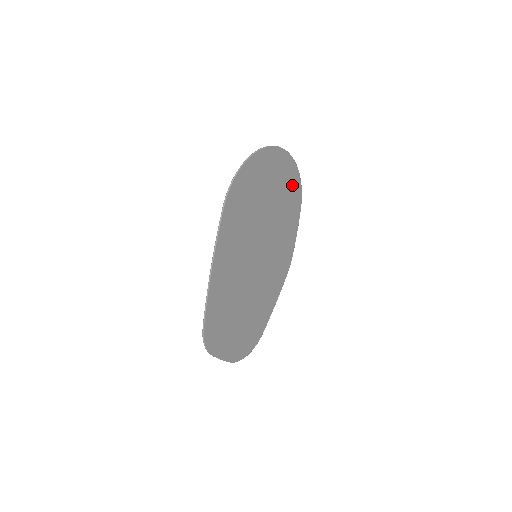
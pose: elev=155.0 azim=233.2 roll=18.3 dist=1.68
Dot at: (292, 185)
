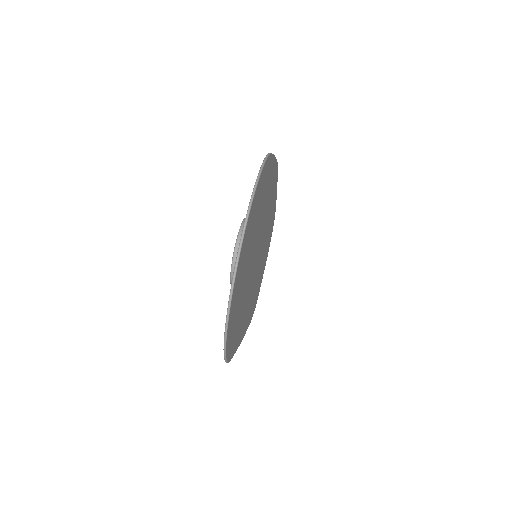
Dot at: (258, 197)
